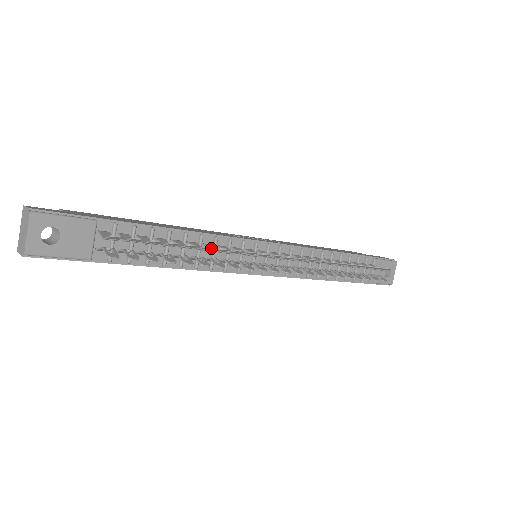
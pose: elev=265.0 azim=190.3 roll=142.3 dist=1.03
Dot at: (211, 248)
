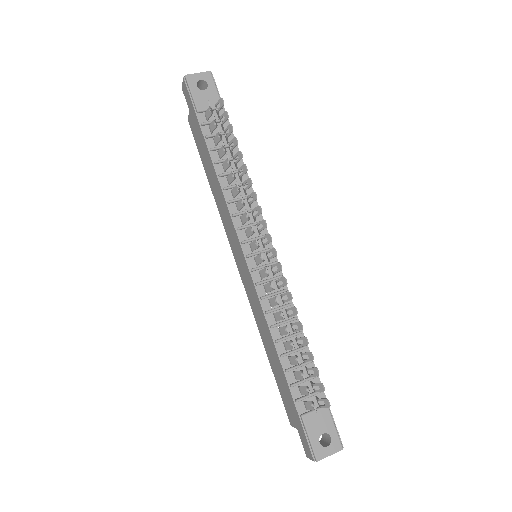
Dot at: (247, 170)
